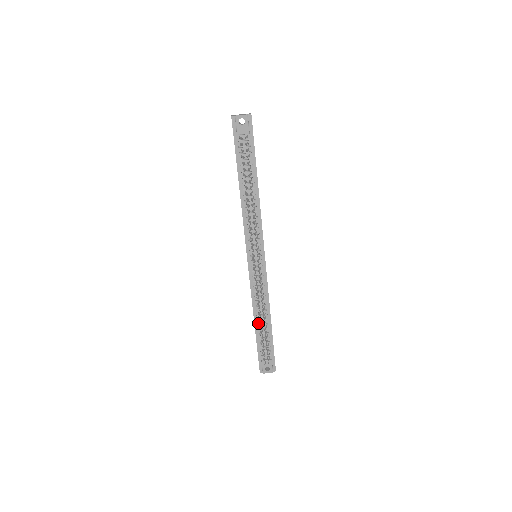
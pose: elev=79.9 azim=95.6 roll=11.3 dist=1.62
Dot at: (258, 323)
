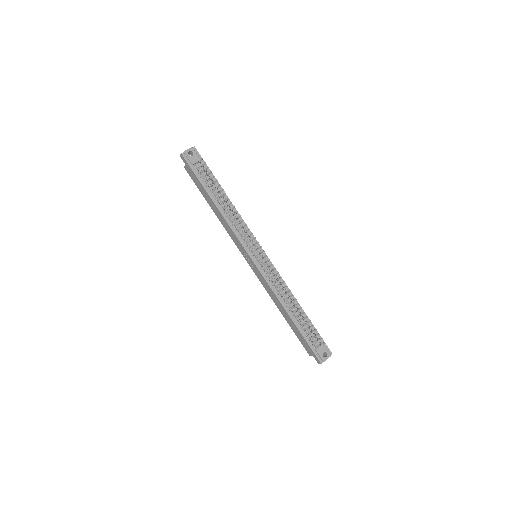
Dot at: (292, 314)
